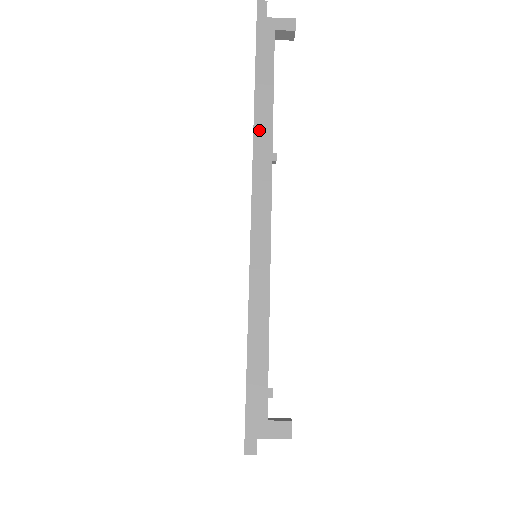
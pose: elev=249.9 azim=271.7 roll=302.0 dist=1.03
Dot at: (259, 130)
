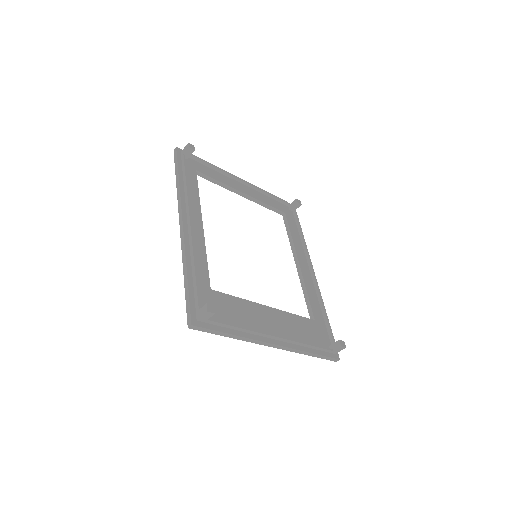
Dot at: (179, 196)
